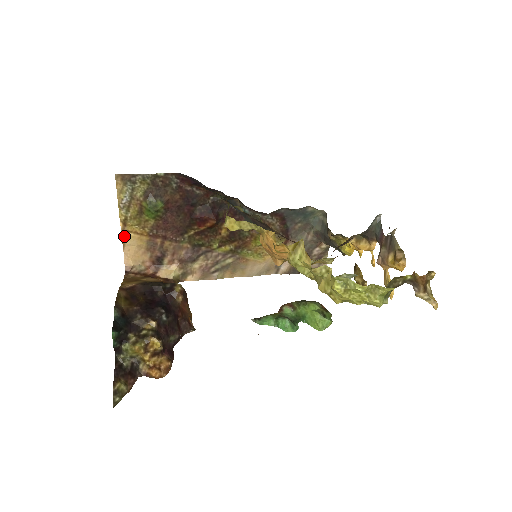
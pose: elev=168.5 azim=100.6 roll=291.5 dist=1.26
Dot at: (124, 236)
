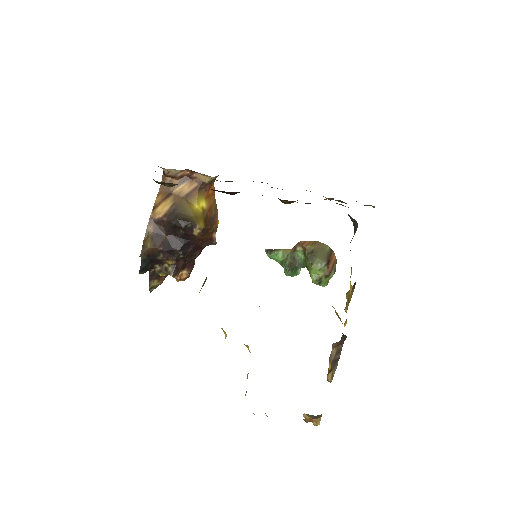
Dot at: occluded
